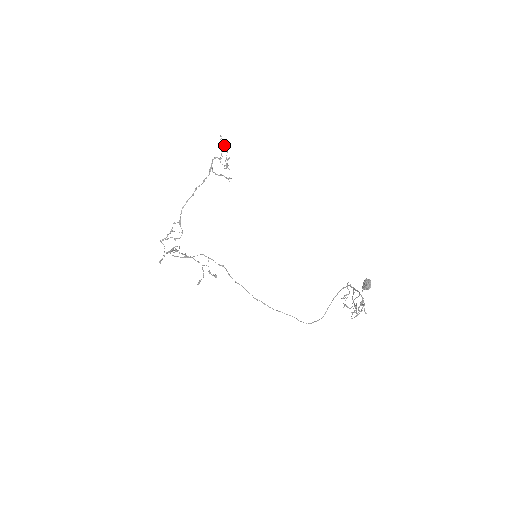
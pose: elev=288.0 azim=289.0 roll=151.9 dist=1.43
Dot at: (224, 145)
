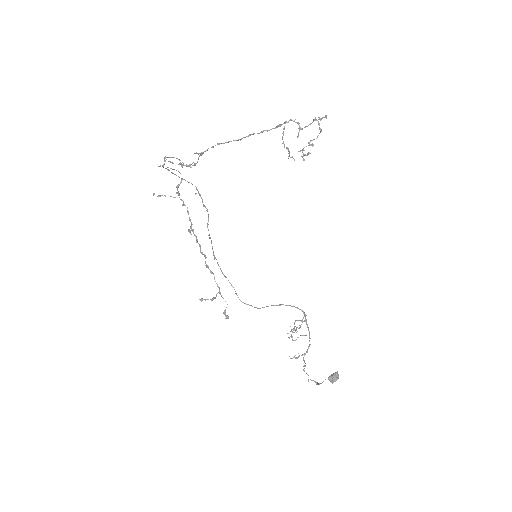
Dot at: (319, 125)
